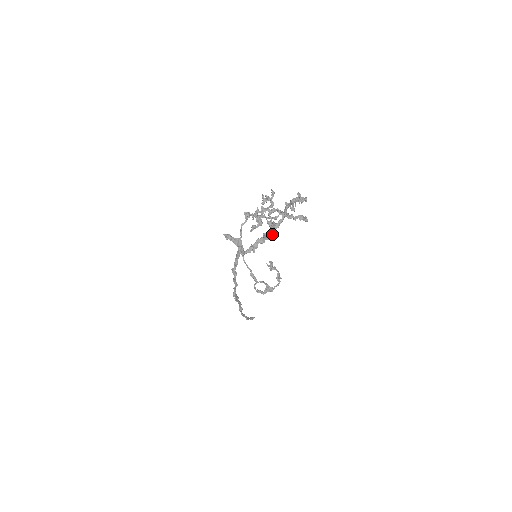
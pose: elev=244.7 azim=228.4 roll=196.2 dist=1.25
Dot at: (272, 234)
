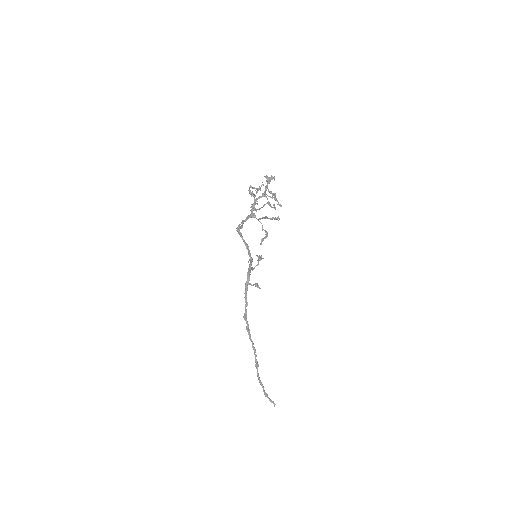
Dot at: (253, 204)
